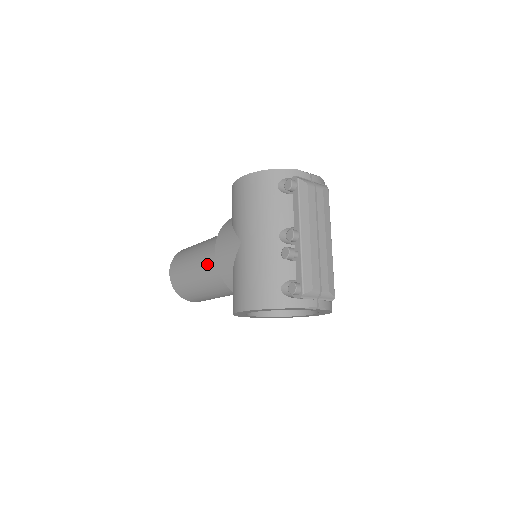
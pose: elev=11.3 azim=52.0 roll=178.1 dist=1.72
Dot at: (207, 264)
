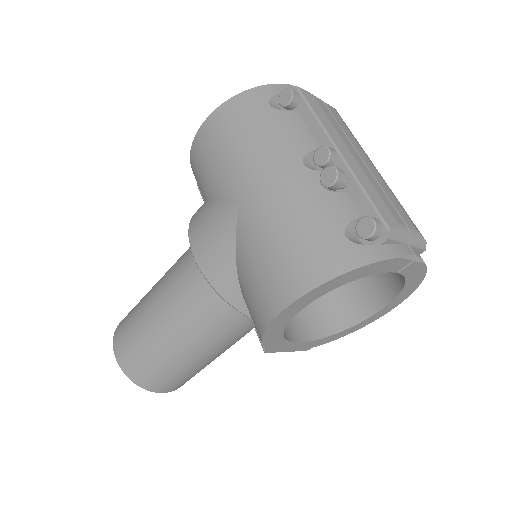
Dot at: (180, 294)
